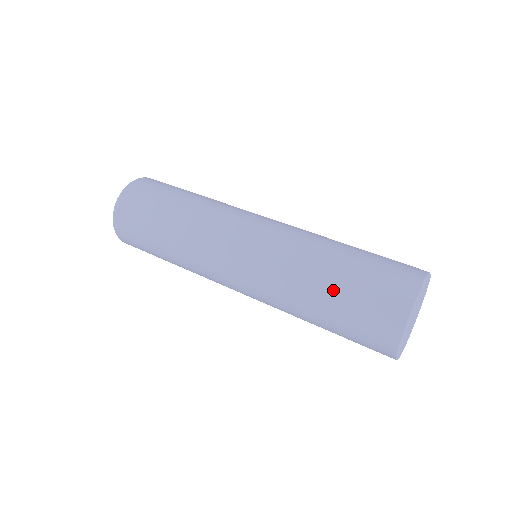
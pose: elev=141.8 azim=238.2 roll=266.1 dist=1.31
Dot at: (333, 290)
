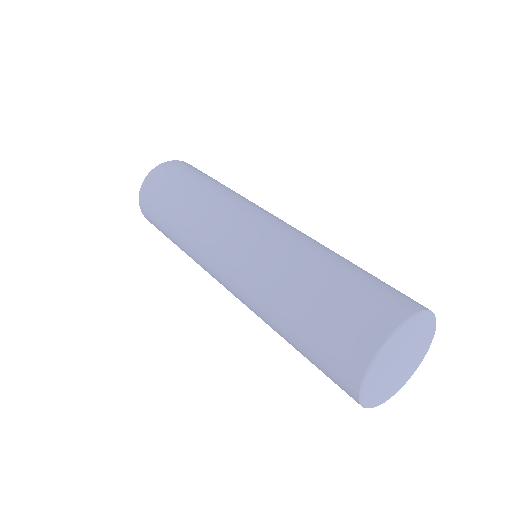
Dot at: (324, 278)
